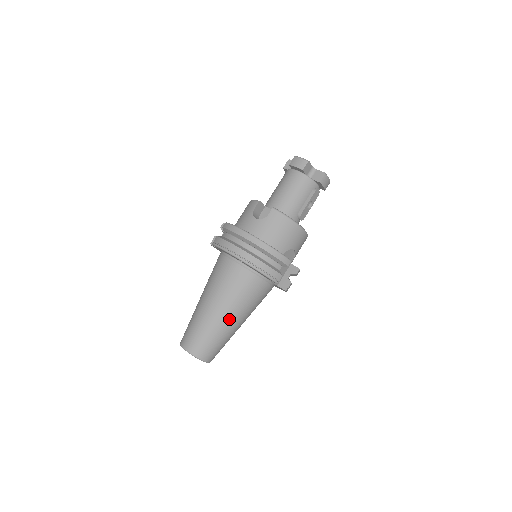
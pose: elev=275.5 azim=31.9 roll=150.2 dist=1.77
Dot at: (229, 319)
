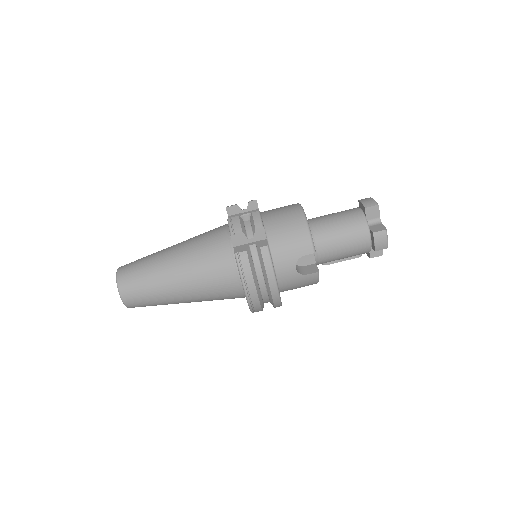
Dot at: occluded
